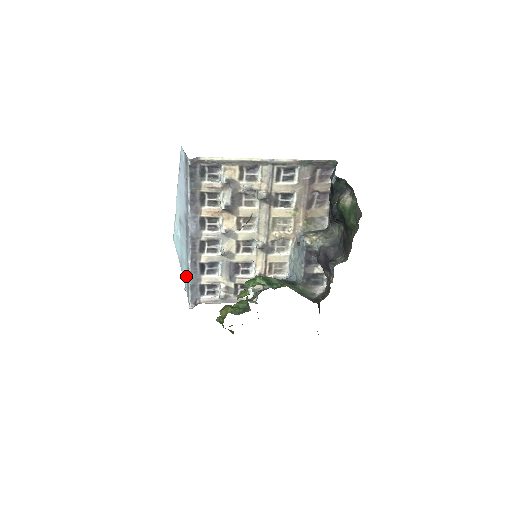
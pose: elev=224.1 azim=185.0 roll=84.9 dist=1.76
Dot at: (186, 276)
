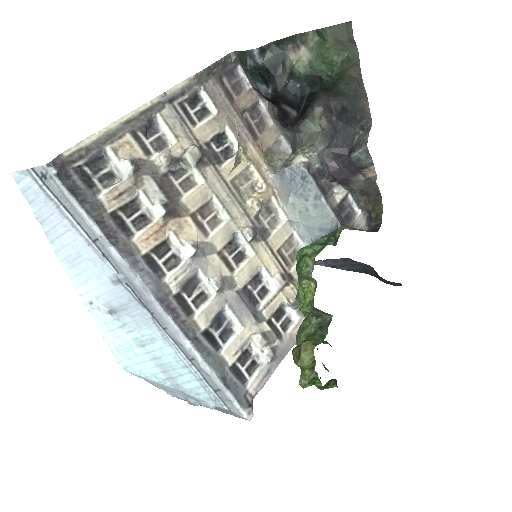
Dot at: (198, 380)
